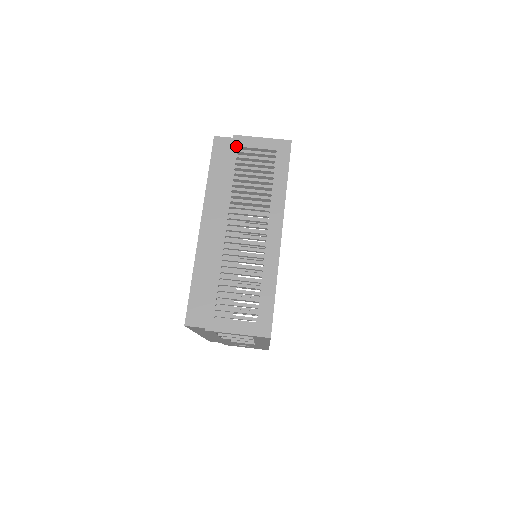
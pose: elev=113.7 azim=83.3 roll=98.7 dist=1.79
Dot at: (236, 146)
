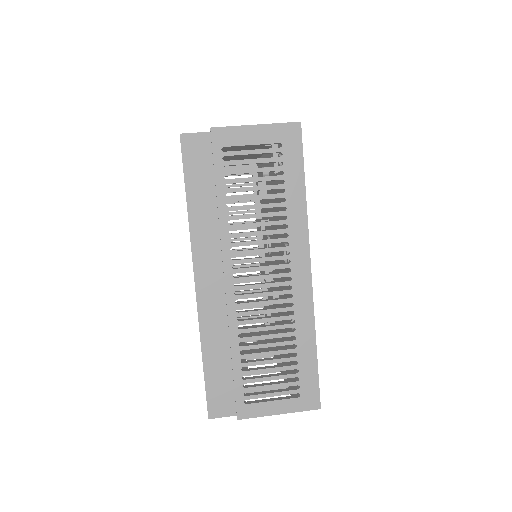
Dot at: (219, 147)
